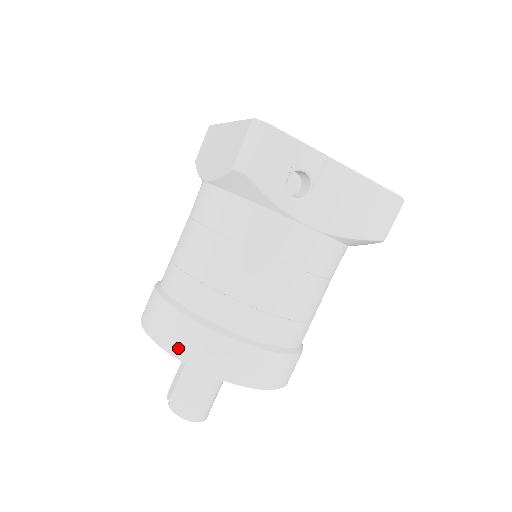
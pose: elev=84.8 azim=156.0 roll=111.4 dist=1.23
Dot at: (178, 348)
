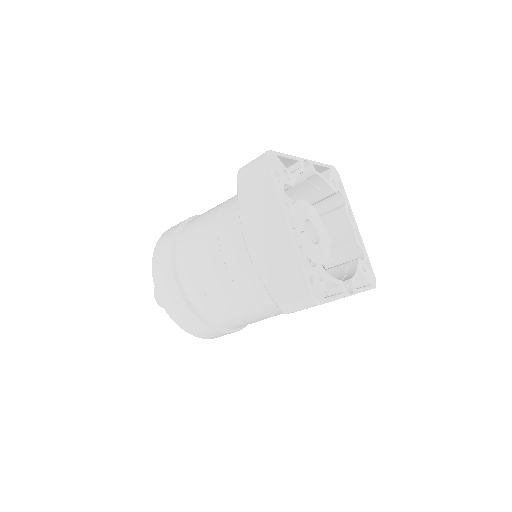
Dot at: (186, 327)
